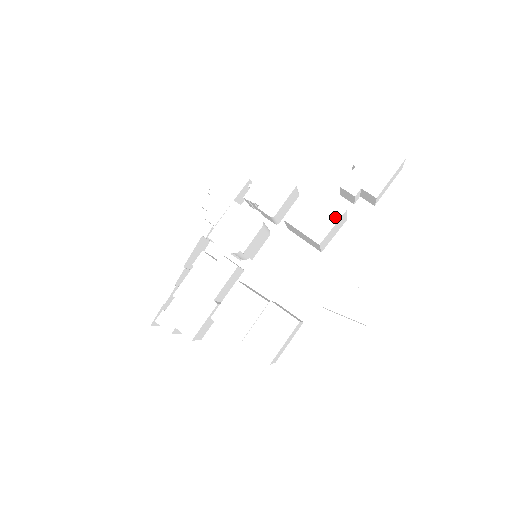
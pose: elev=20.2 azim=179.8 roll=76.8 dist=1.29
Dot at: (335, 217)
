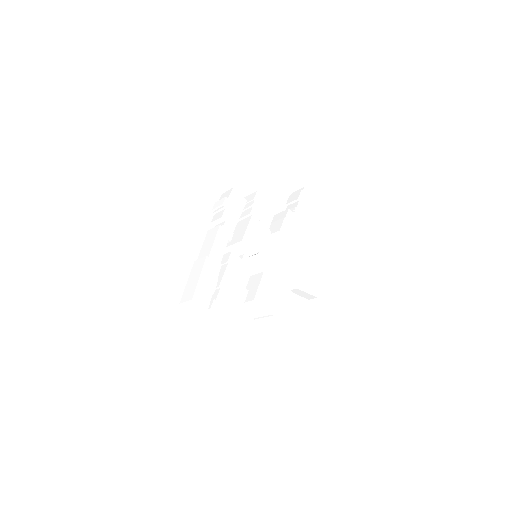
Dot at: (303, 230)
